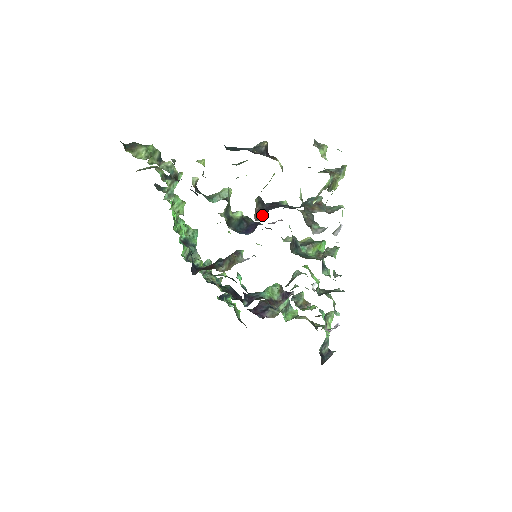
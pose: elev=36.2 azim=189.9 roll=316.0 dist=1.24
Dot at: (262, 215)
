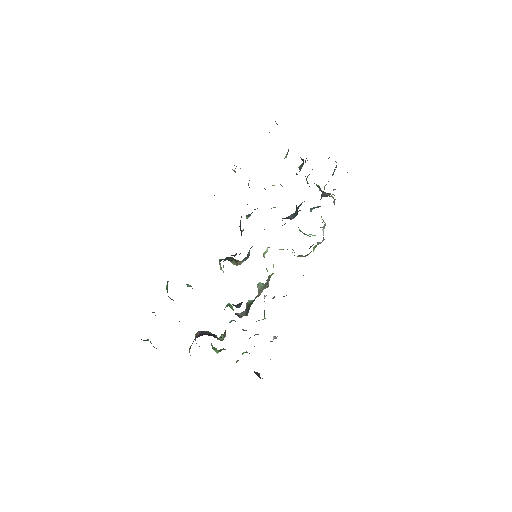
Dot at: (326, 196)
